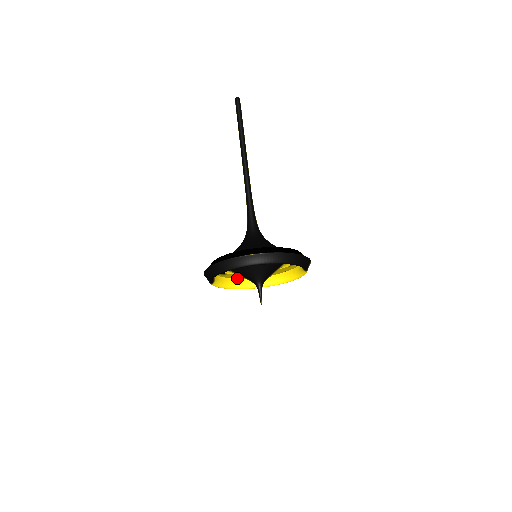
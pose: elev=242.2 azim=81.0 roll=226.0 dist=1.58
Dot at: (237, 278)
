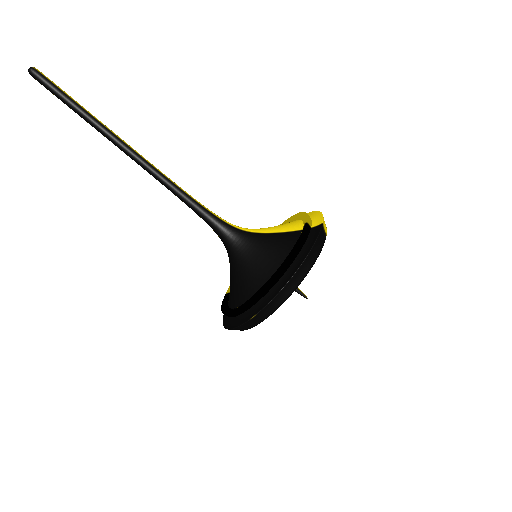
Dot at: occluded
